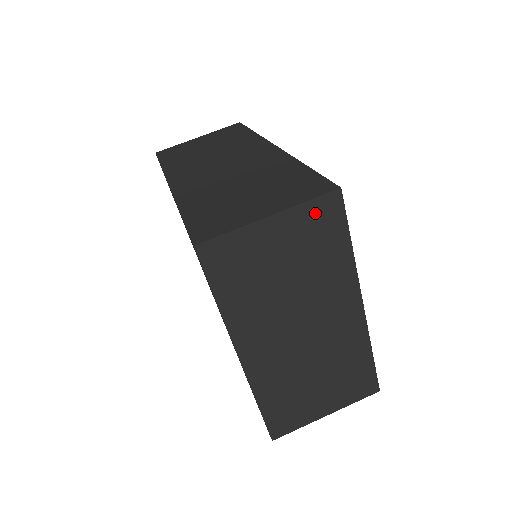
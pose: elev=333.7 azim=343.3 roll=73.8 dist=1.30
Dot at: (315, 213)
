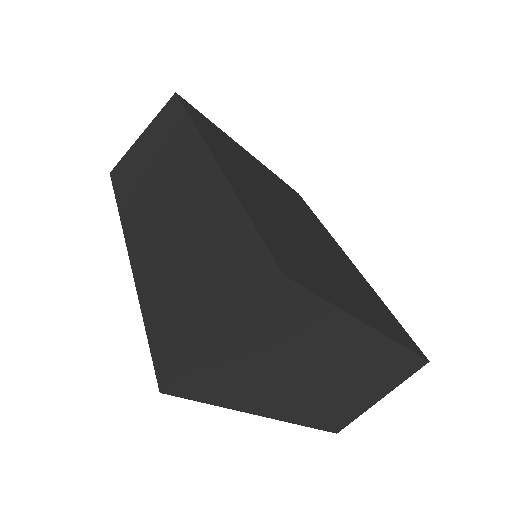
Dot at: (268, 307)
